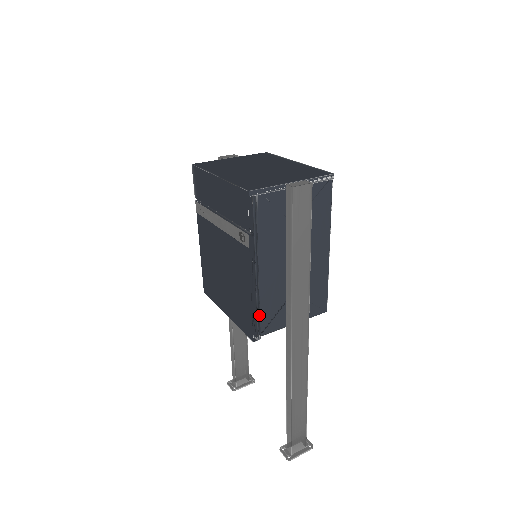
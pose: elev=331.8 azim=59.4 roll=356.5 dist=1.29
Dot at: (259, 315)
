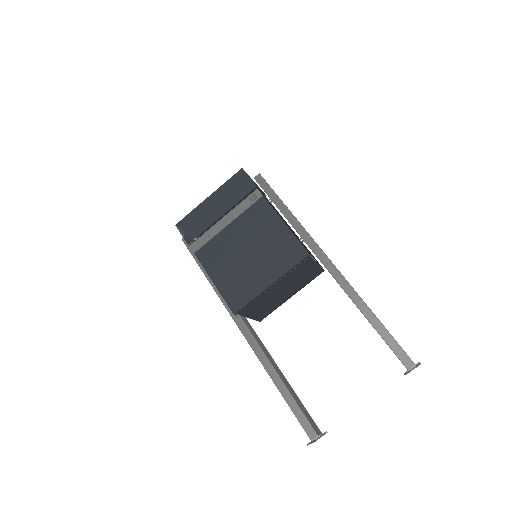
Dot at: occluded
